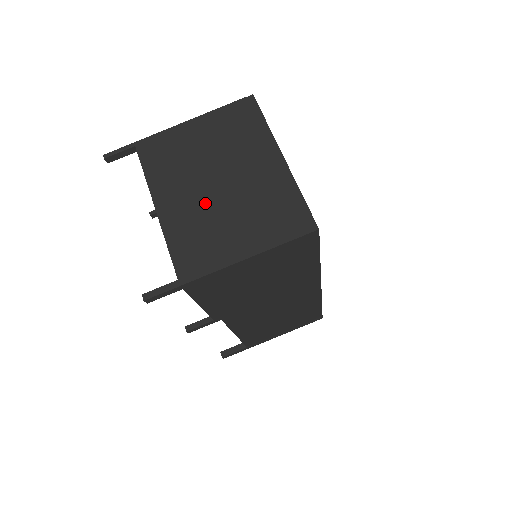
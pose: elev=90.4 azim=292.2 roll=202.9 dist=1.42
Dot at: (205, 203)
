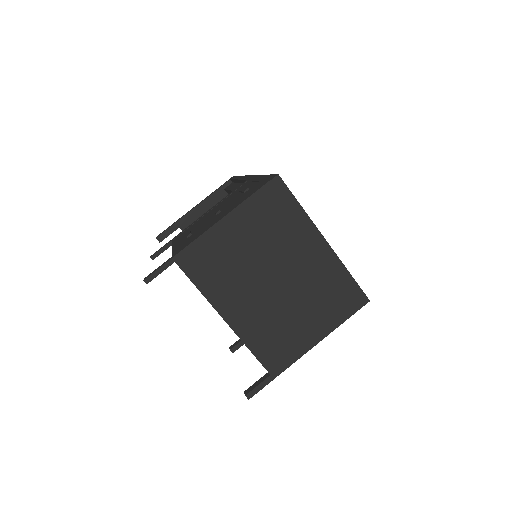
Dot at: (270, 304)
